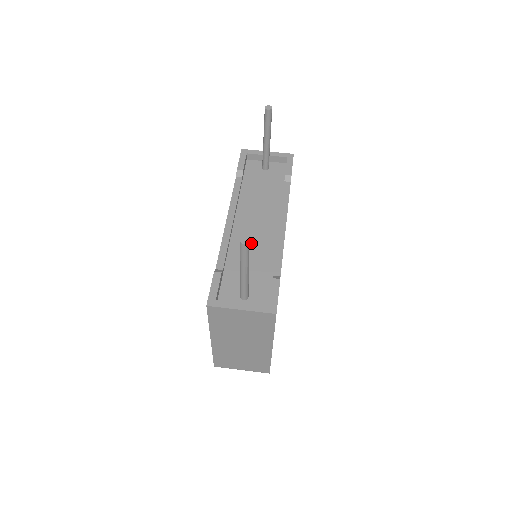
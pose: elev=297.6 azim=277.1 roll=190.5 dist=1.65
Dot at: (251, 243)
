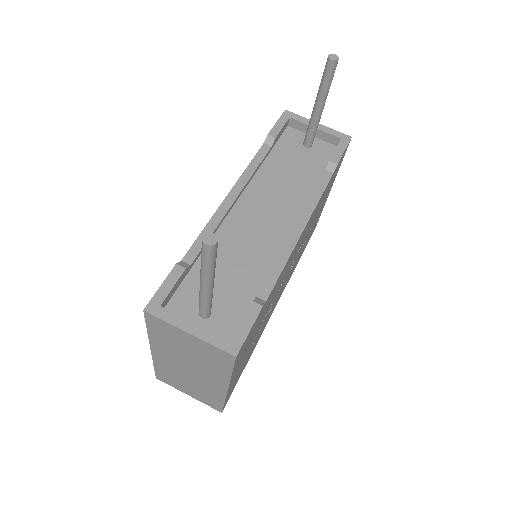
Dot at: (246, 239)
